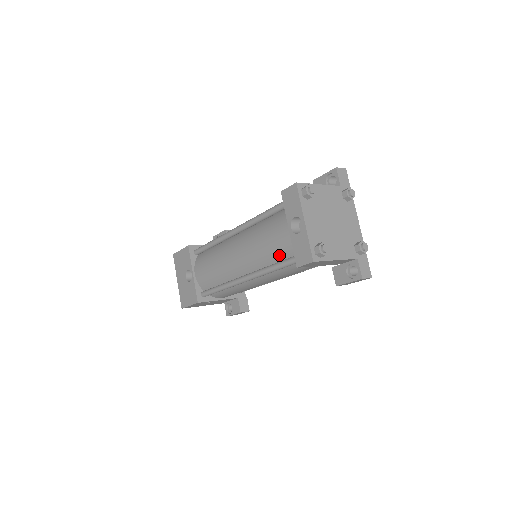
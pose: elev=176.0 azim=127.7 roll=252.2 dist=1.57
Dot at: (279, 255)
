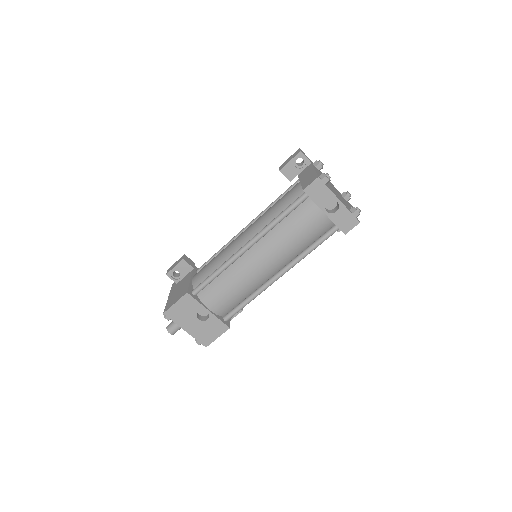
Dot at: (314, 237)
